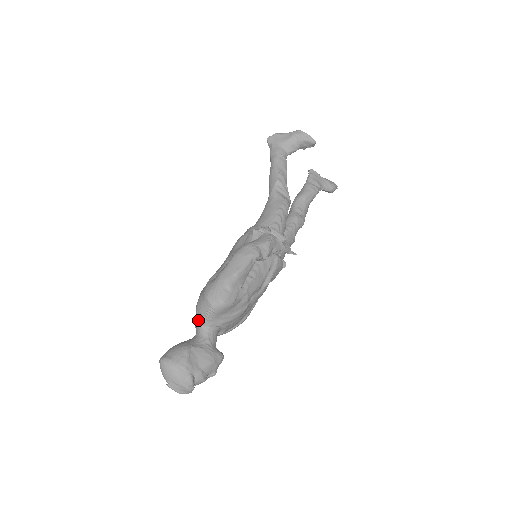
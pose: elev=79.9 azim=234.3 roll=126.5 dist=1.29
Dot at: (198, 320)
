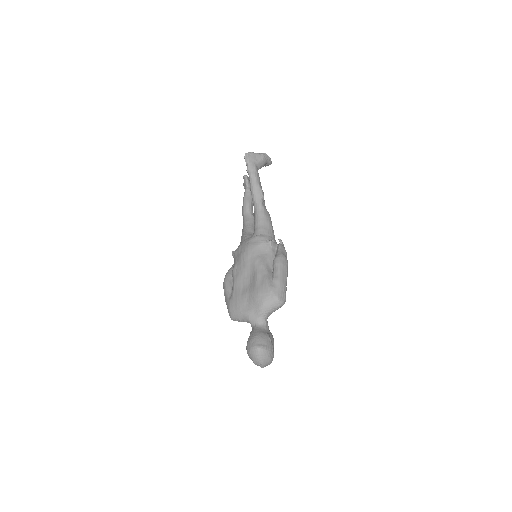
Dot at: (263, 314)
